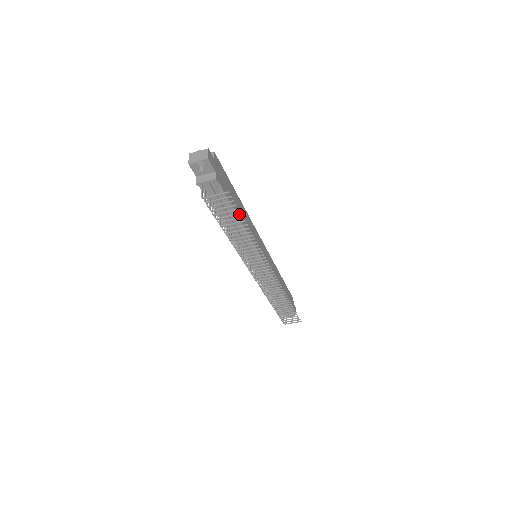
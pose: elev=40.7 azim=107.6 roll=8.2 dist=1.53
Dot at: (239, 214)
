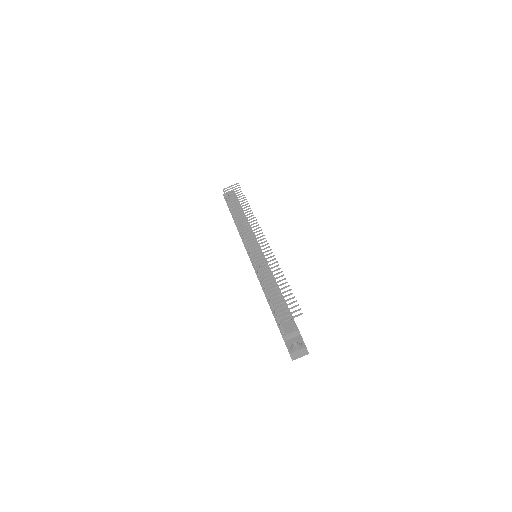
Dot at: (242, 193)
